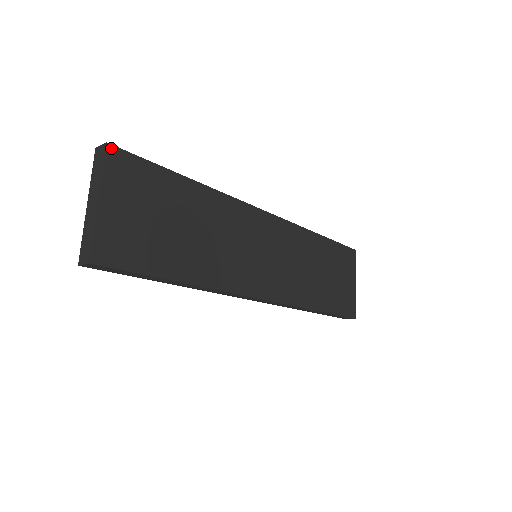
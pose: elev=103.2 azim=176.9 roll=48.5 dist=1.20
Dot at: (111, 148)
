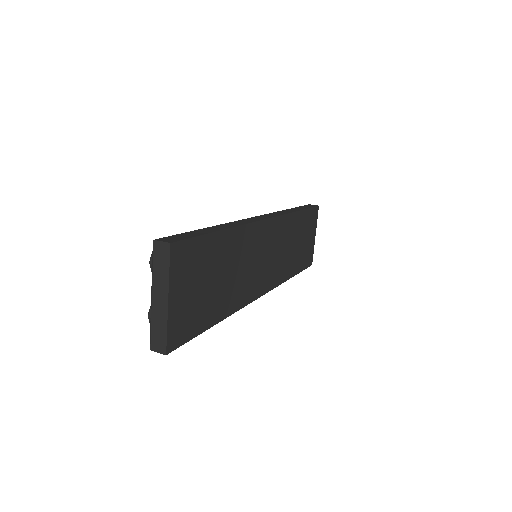
Dot at: (174, 246)
